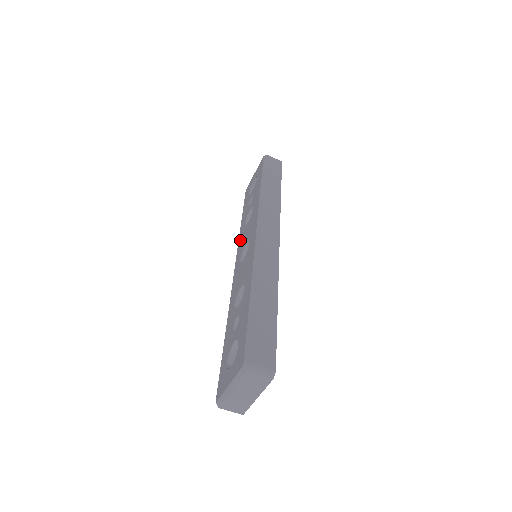
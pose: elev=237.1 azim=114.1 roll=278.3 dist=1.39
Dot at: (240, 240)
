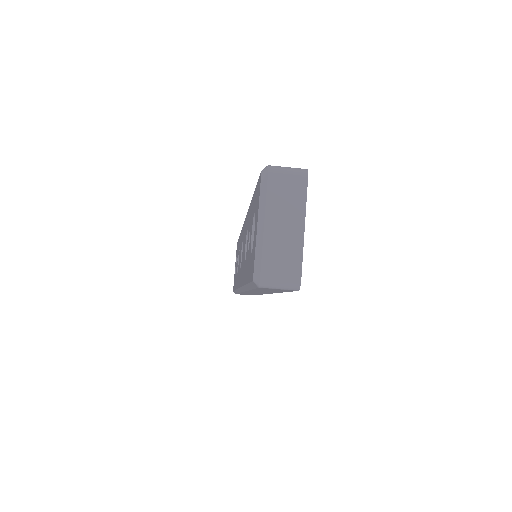
Dot at: (237, 281)
